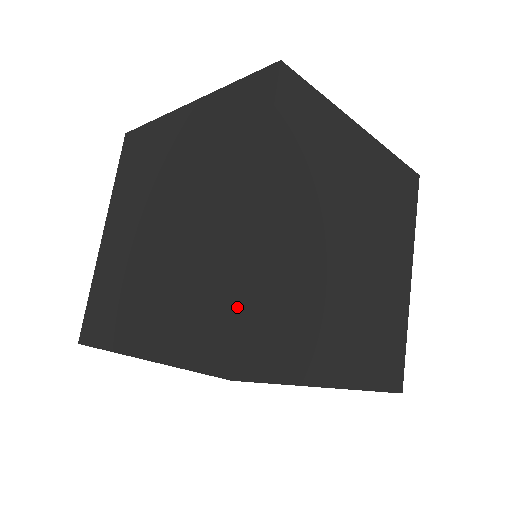
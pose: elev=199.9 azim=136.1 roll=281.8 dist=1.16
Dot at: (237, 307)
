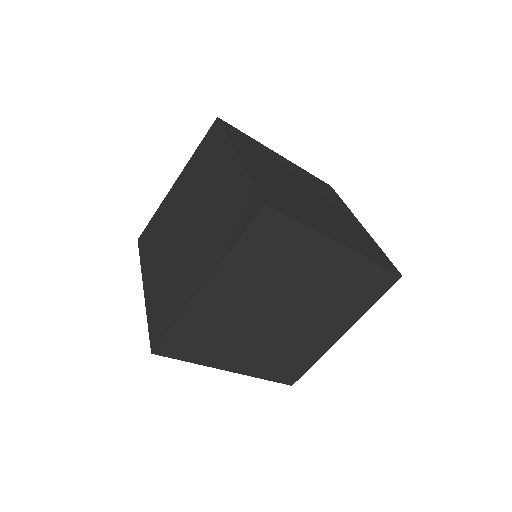
Dot at: (170, 324)
